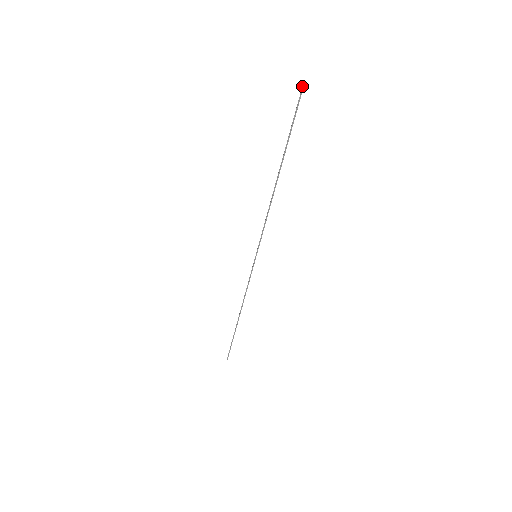
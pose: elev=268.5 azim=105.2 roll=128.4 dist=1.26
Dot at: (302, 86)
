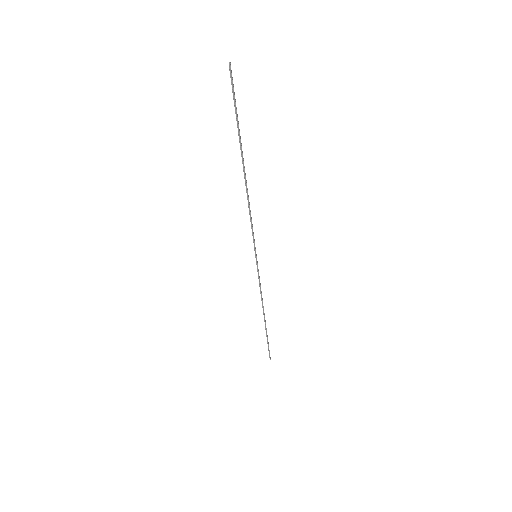
Dot at: (229, 69)
